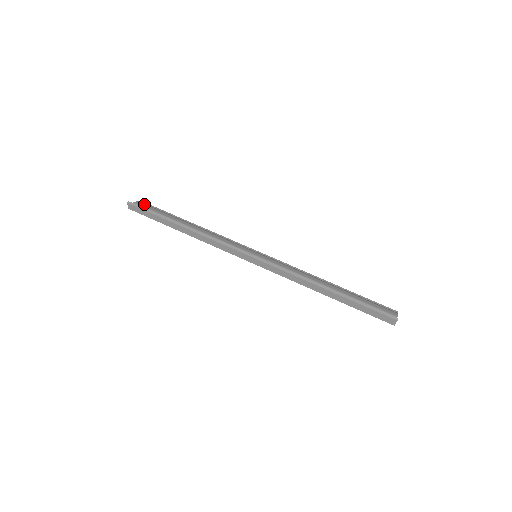
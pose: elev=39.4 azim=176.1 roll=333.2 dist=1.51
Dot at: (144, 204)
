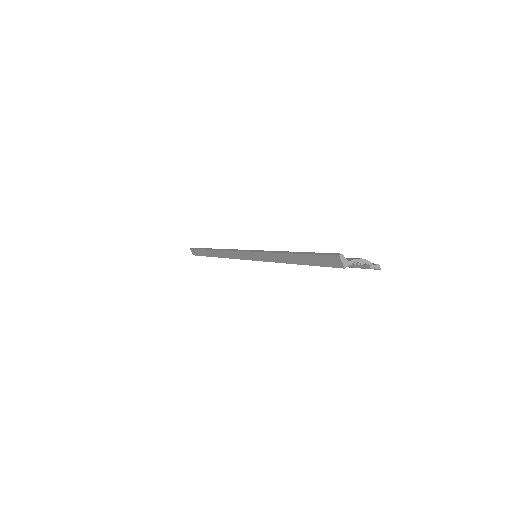
Dot at: occluded
